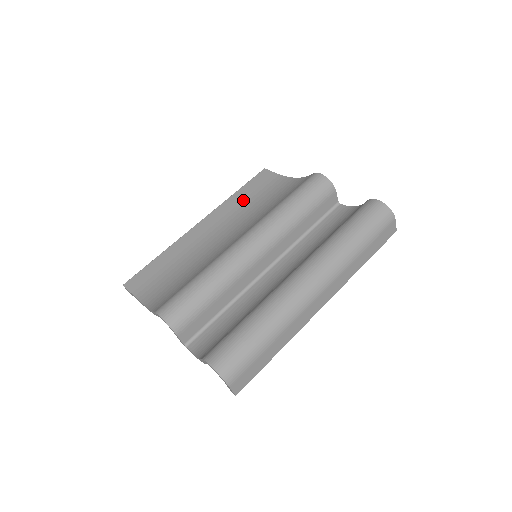
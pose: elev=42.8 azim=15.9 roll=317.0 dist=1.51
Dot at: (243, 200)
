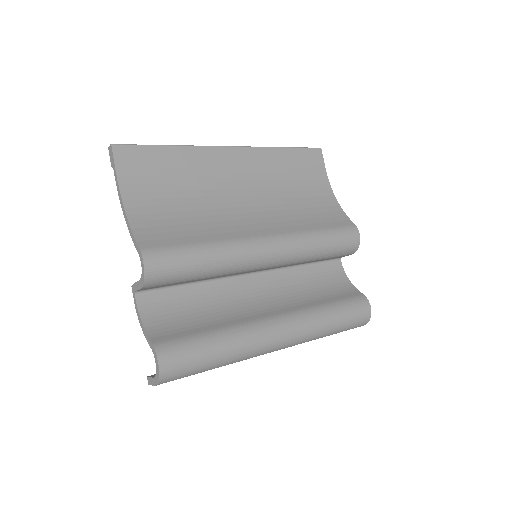
Dot at: (283, 167)
